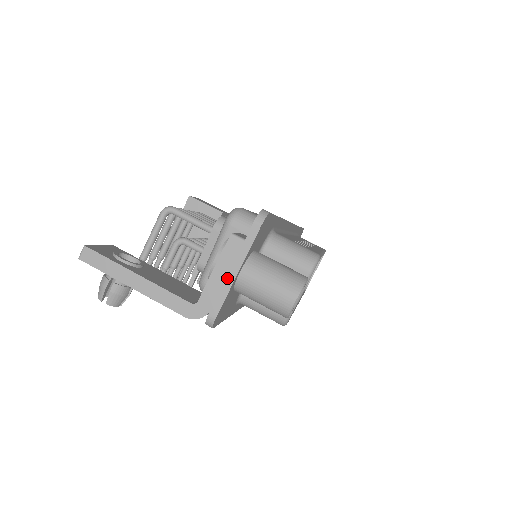
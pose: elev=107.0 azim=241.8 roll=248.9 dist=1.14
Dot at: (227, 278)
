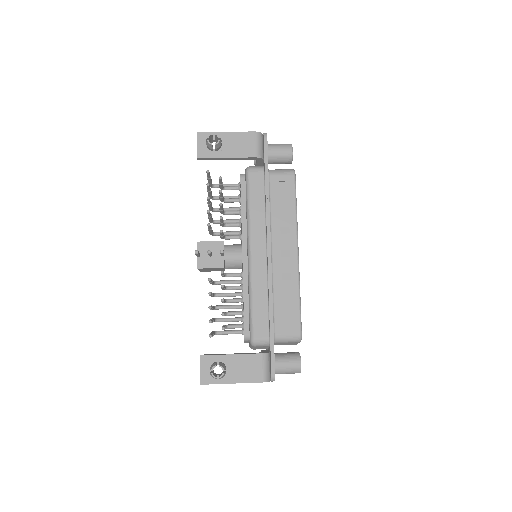
Dot at: occluded
